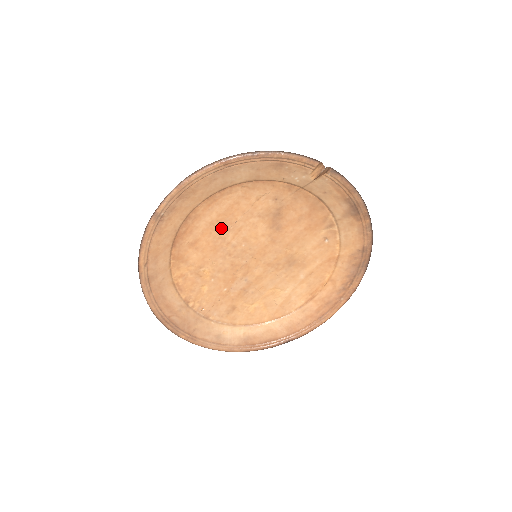
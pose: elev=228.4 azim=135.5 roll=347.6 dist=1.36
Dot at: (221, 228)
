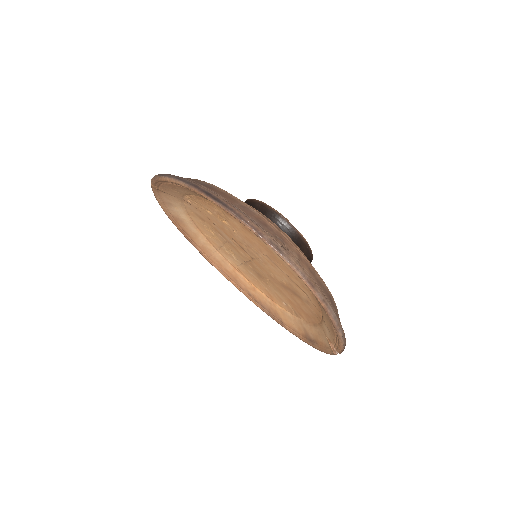
Dot at: (270, 255)
